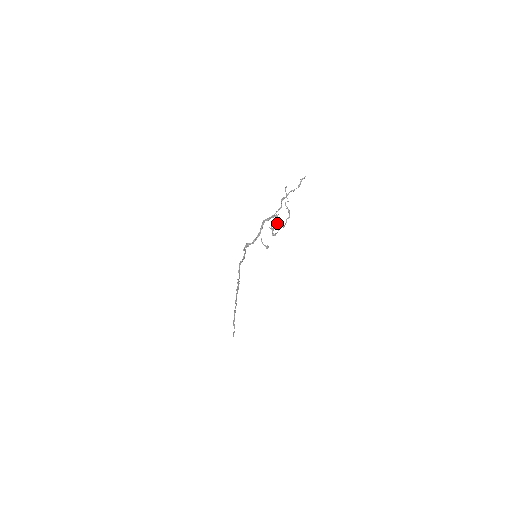
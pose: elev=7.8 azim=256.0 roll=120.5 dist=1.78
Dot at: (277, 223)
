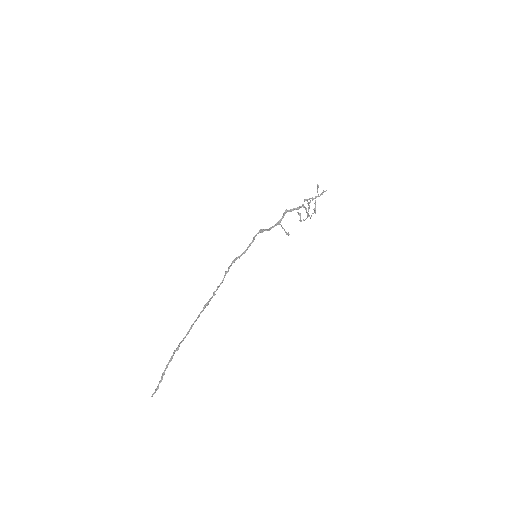
Dot at: (309, 208)
